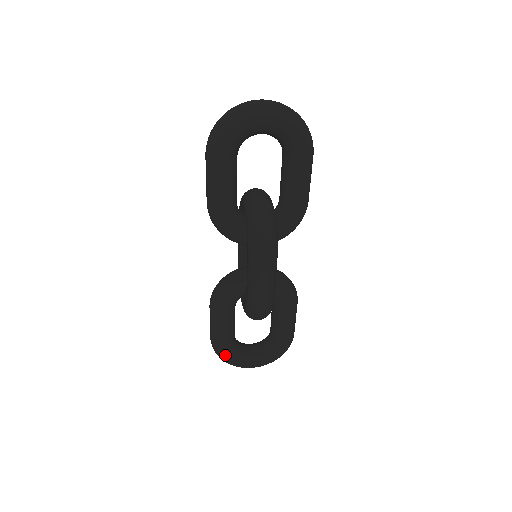
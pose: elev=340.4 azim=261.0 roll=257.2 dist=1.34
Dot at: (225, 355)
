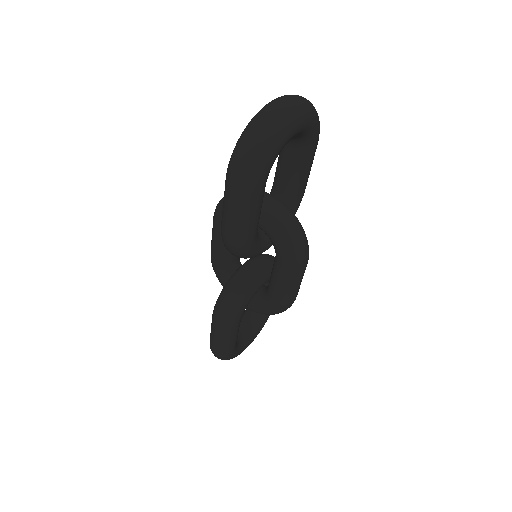
Dot at: (233, 356)
